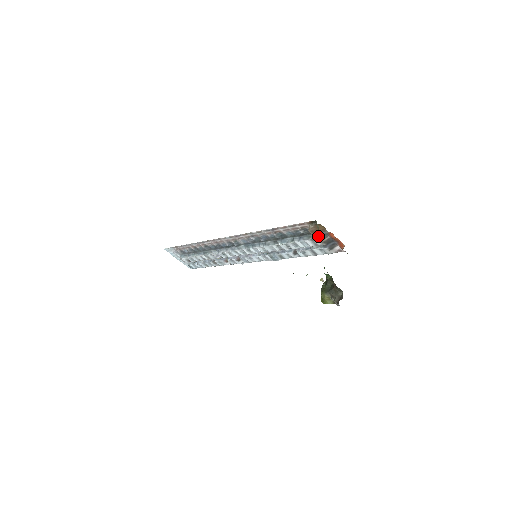
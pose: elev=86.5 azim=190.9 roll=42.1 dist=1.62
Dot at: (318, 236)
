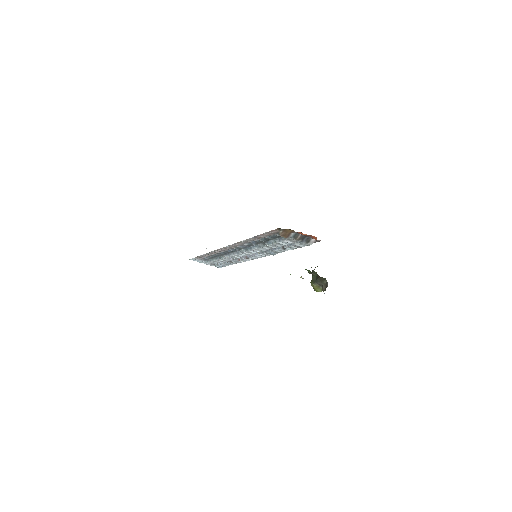
Dot at: (291, 236)
